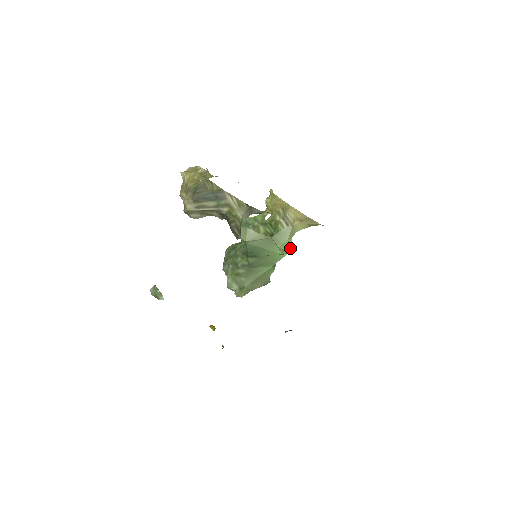
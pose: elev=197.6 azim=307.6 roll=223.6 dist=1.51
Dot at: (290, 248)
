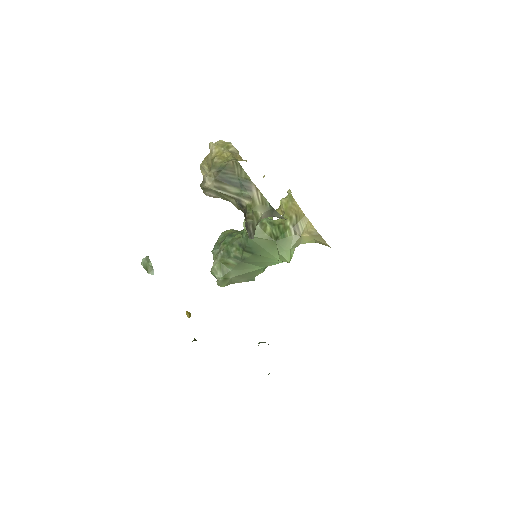
Dot at: (290, 258)
